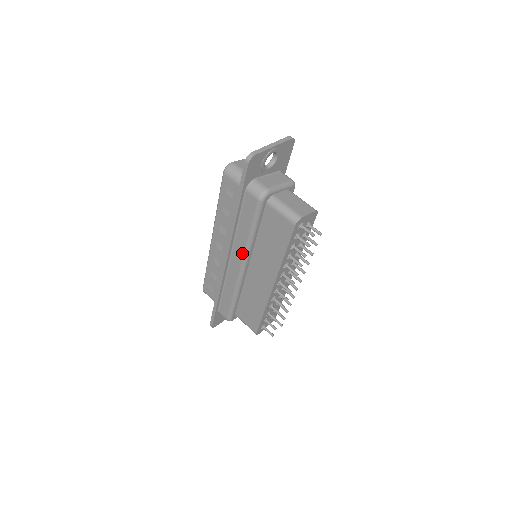
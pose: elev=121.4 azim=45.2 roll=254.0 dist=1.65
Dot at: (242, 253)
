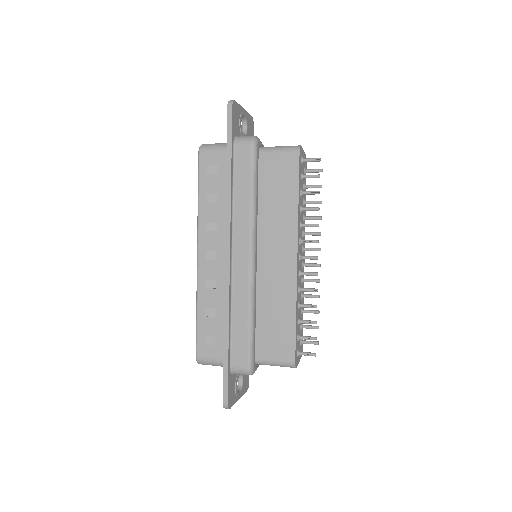
Dot at: (247, 231)
